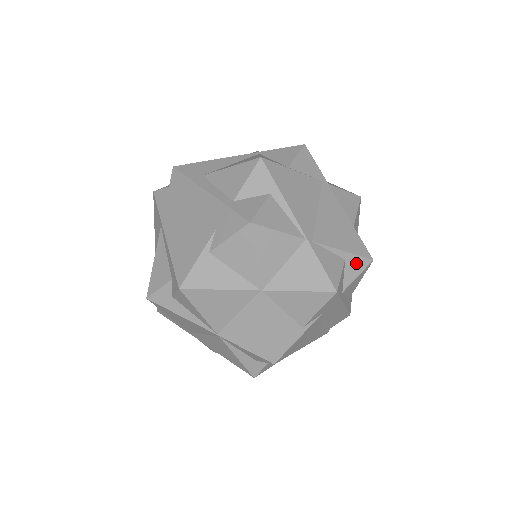
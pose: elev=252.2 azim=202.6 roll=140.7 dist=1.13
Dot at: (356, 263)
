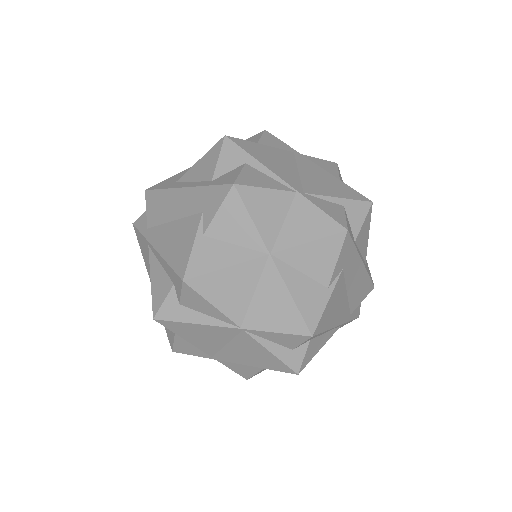
Dot at: (356, 208)
